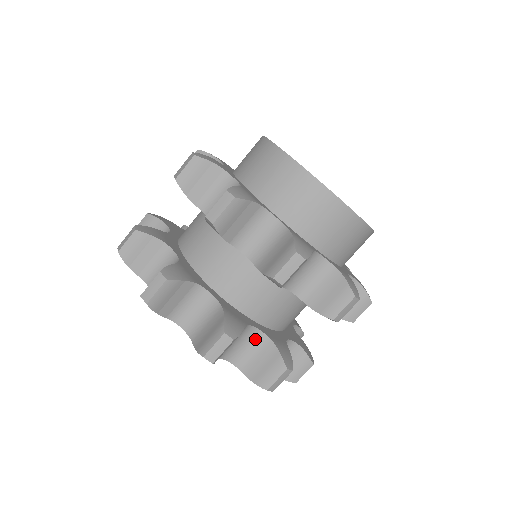
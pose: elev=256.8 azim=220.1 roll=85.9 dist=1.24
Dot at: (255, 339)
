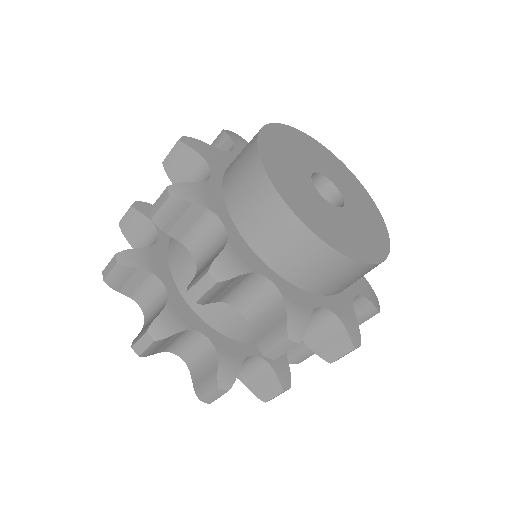
Dot at: (253, 361)
